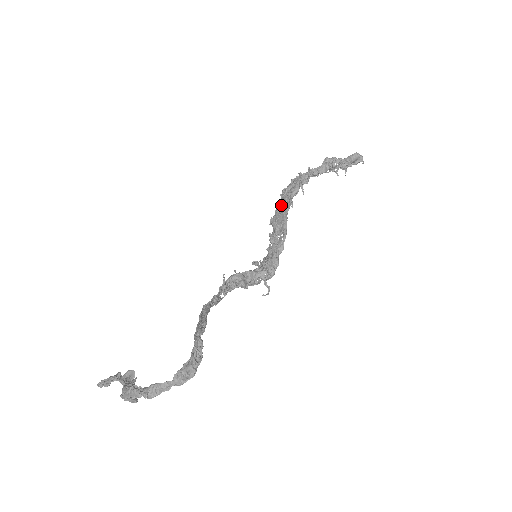
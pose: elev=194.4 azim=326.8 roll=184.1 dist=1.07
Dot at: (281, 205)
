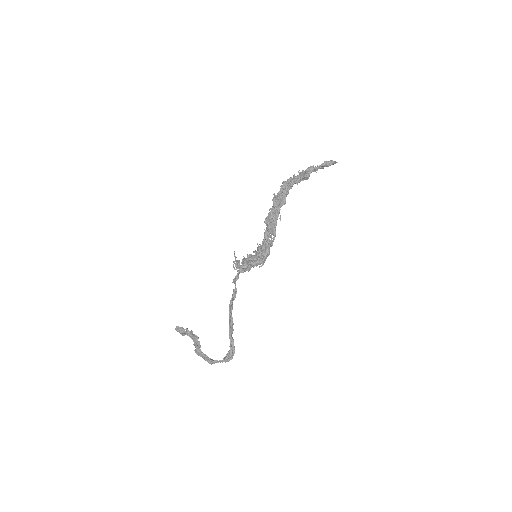
Dot at: (272, 211)
